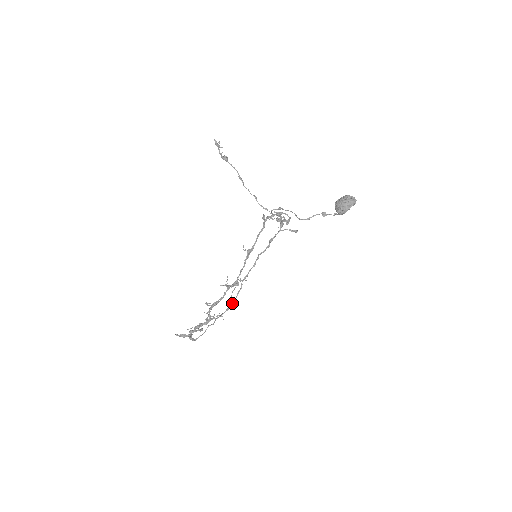
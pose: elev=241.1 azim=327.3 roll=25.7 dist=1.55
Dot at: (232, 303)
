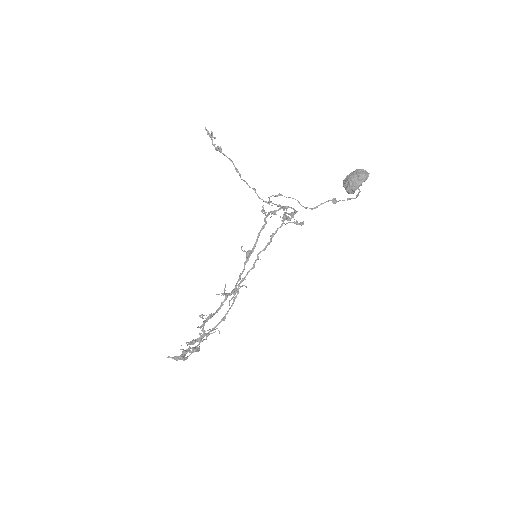
Dot at: (227, 312)
